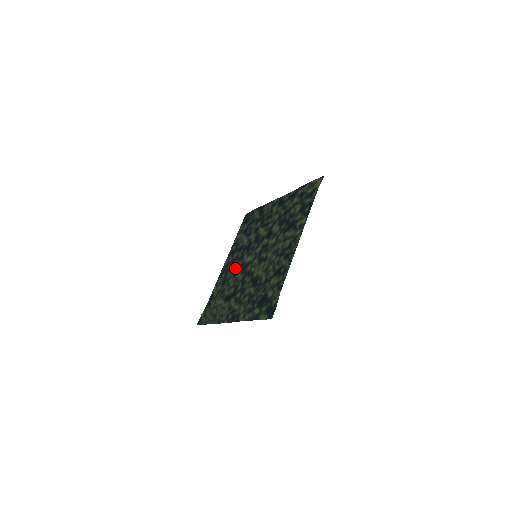
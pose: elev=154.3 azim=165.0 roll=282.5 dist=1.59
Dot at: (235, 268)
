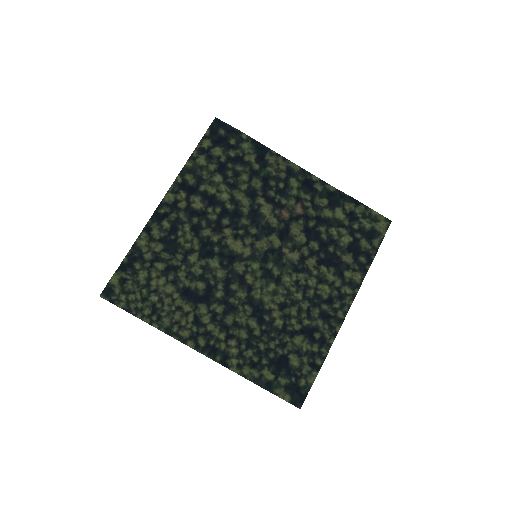
Dot at: (203, 239)
